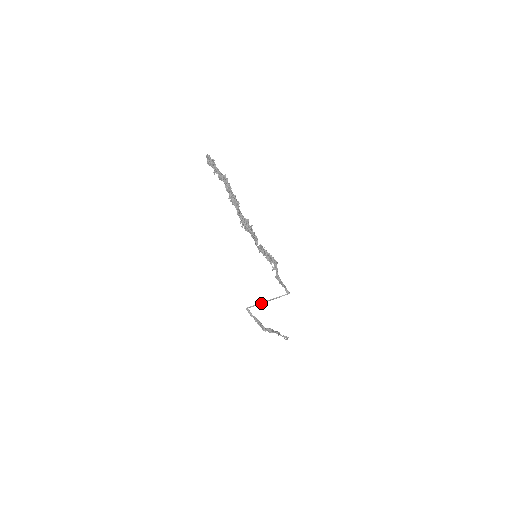
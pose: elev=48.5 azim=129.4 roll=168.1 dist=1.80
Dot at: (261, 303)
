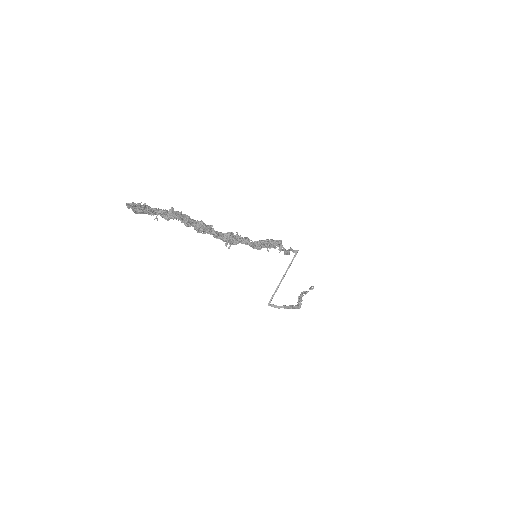
Dot at: (278, 286)
